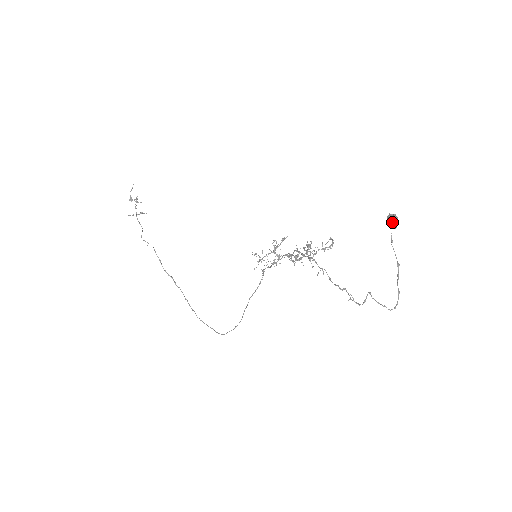
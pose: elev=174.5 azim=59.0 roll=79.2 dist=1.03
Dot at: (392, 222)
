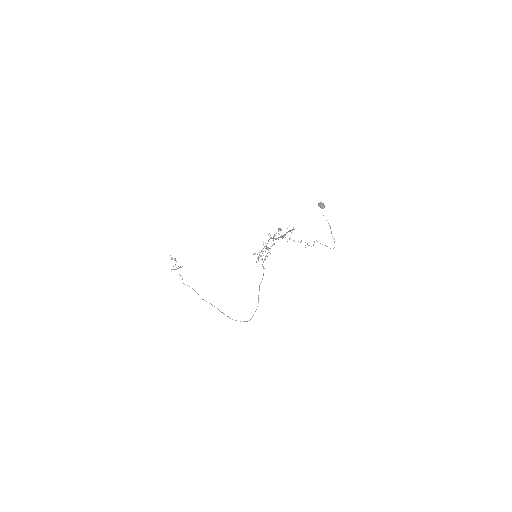
Dot at: (320, 206)
